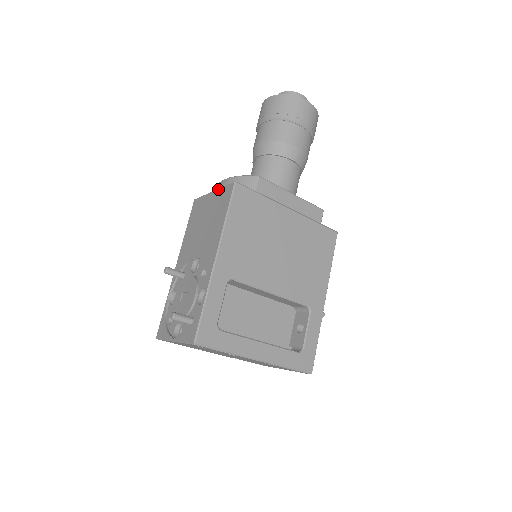
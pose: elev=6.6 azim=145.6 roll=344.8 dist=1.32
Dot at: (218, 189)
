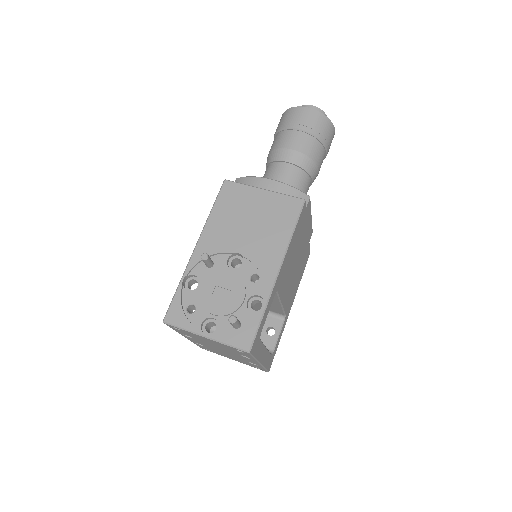
Dot at: (275, 192)
